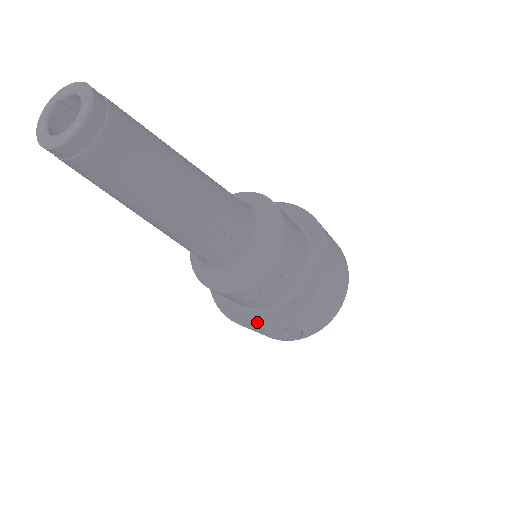
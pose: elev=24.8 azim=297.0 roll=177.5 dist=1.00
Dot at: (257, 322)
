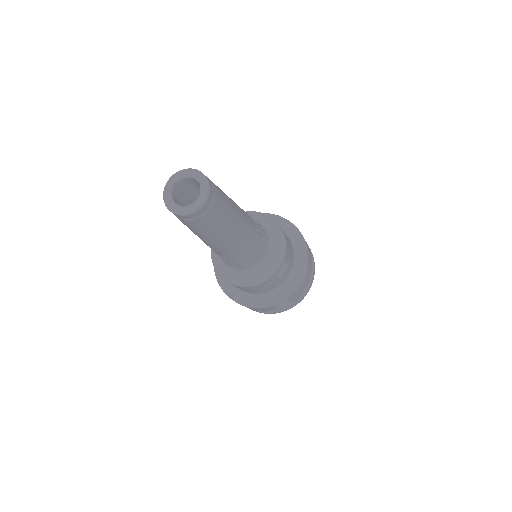
Dot at: (272, 301)
